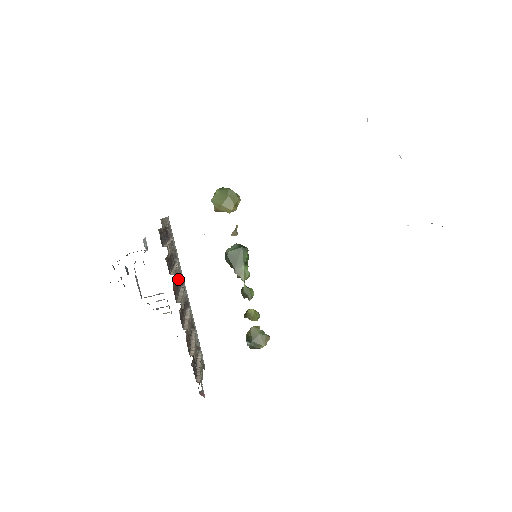
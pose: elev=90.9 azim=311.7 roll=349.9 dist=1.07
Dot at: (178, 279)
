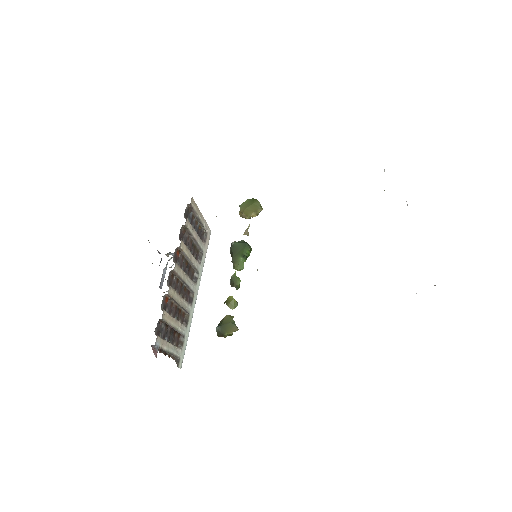
Dot at: (193, 273)
